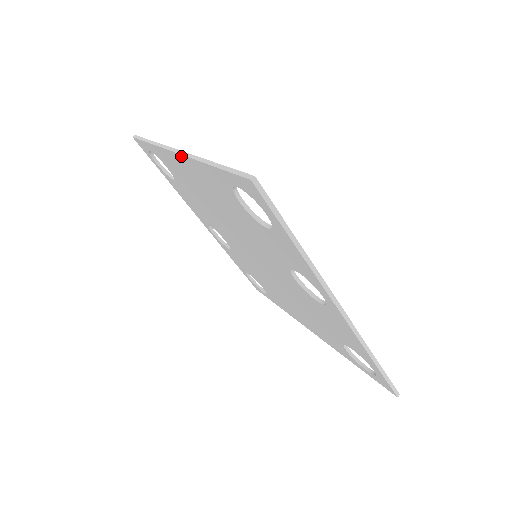
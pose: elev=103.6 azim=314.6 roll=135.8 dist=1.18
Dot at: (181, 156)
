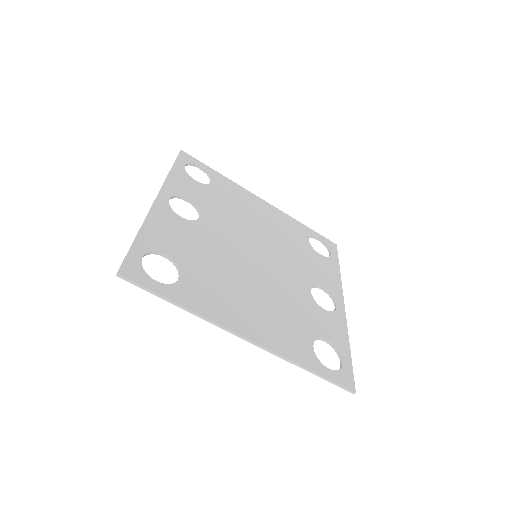
Dot at: (256, 344)
